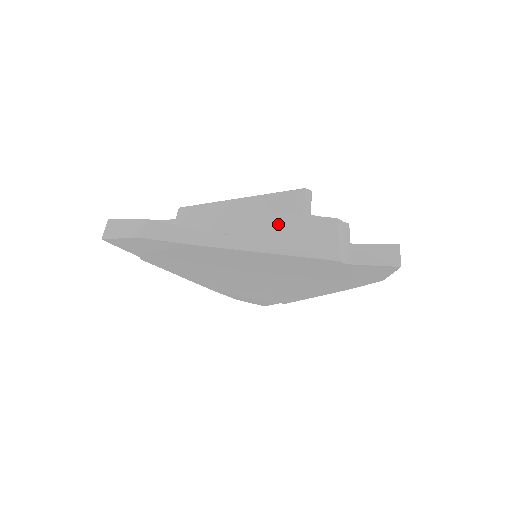
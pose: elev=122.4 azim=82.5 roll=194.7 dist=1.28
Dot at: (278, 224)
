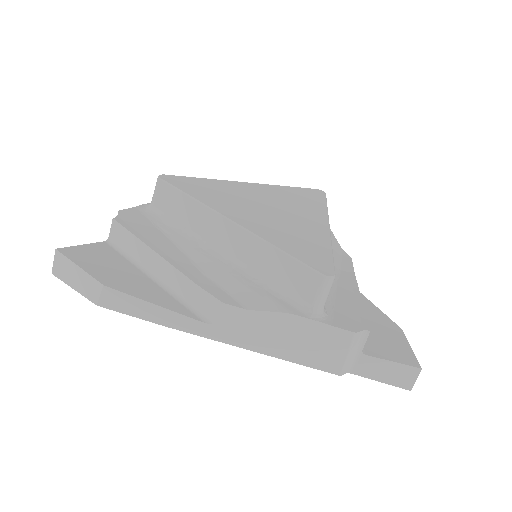
Dot at: (276, 325)
